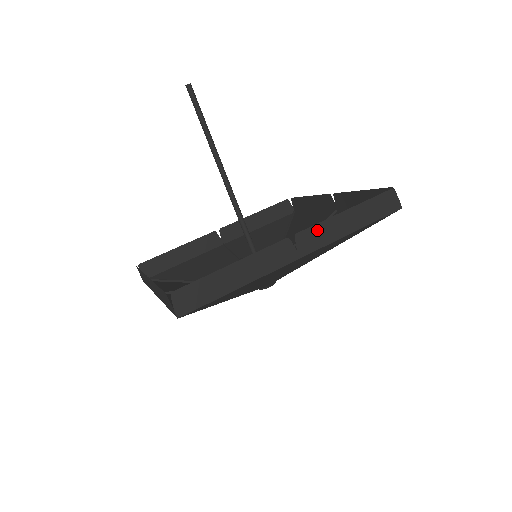
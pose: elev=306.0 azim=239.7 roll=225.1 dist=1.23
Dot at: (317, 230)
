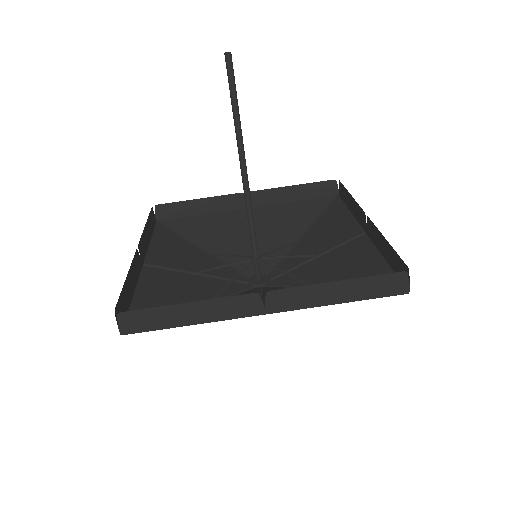
Dot at: (295, 293)
